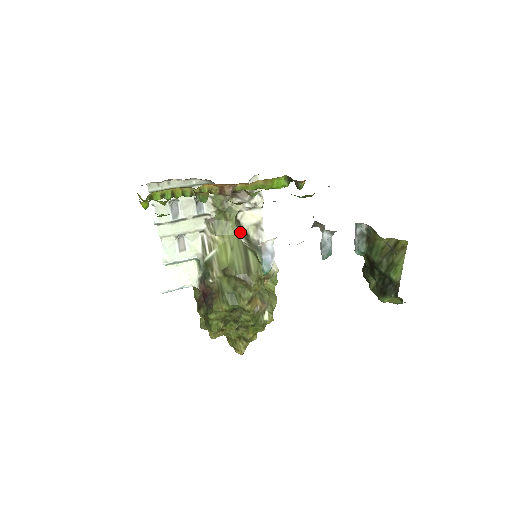
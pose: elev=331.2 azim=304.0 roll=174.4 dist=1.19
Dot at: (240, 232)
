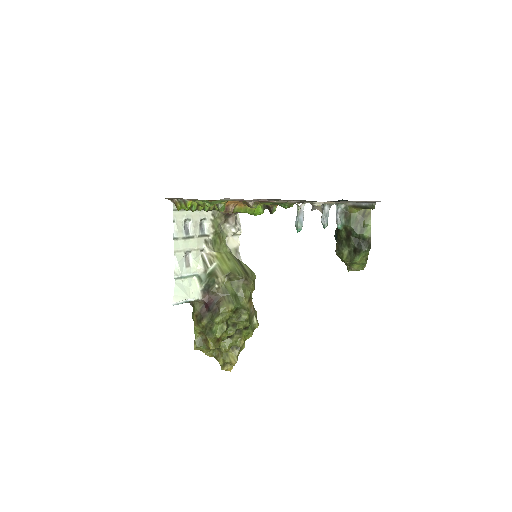
Dot at: occluded
